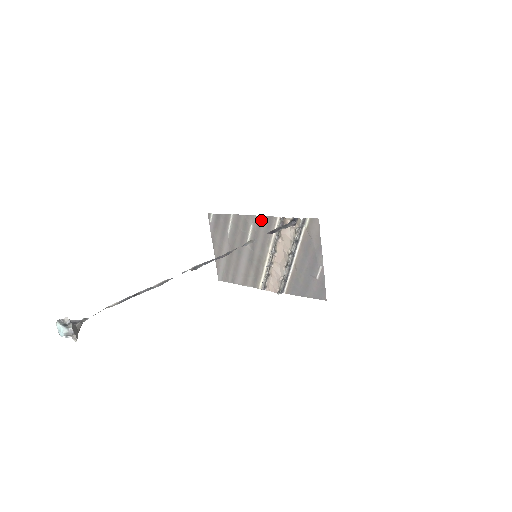
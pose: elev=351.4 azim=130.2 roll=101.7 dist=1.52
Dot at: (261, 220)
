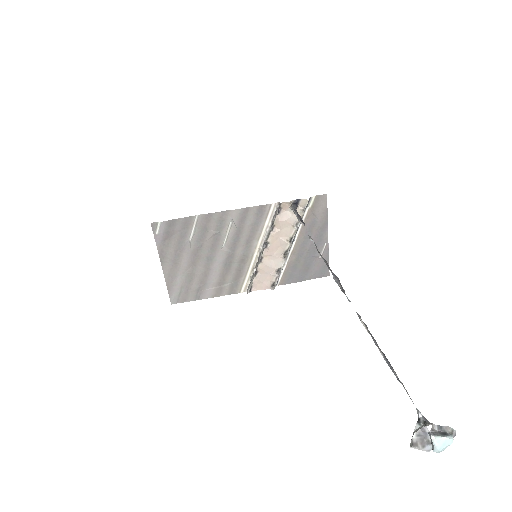
Dot at: (247, 213)
